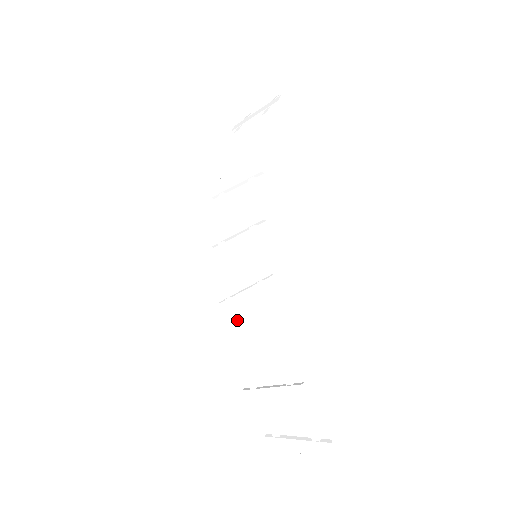
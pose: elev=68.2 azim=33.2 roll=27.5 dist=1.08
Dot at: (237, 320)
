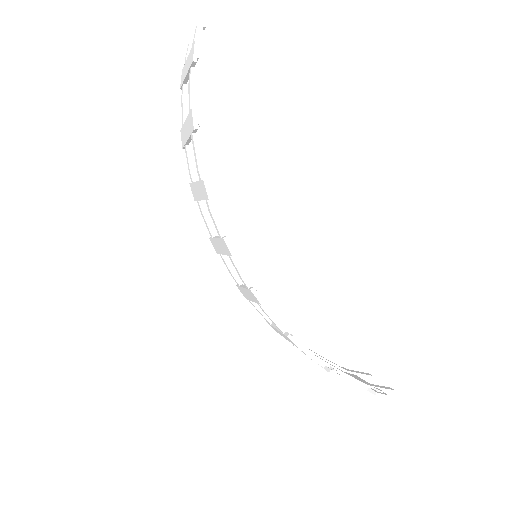
Dot at: (265, 314)
